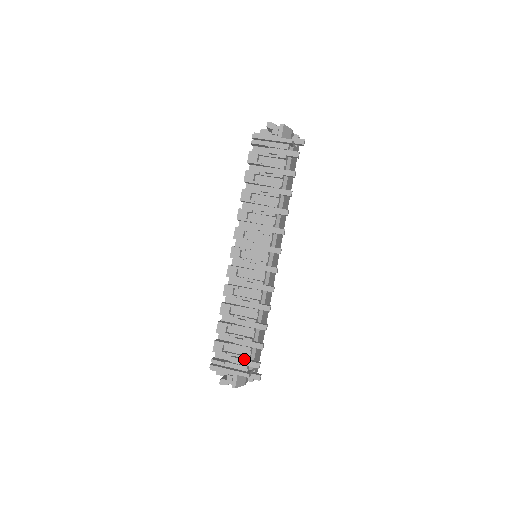
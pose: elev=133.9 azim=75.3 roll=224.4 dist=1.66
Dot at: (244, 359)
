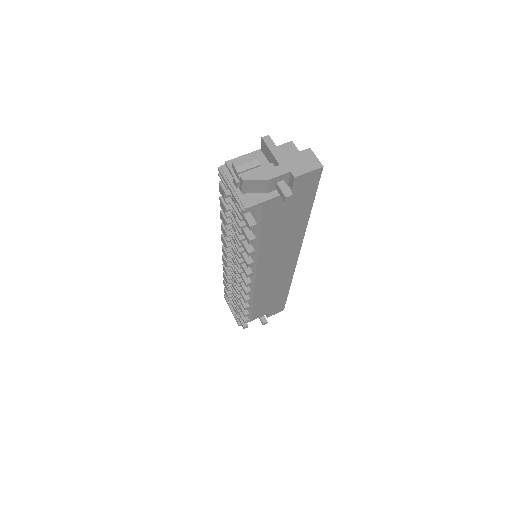
Dot at: (236, 316)
